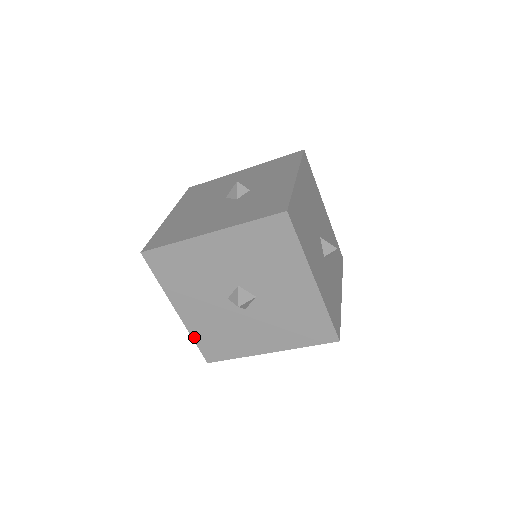
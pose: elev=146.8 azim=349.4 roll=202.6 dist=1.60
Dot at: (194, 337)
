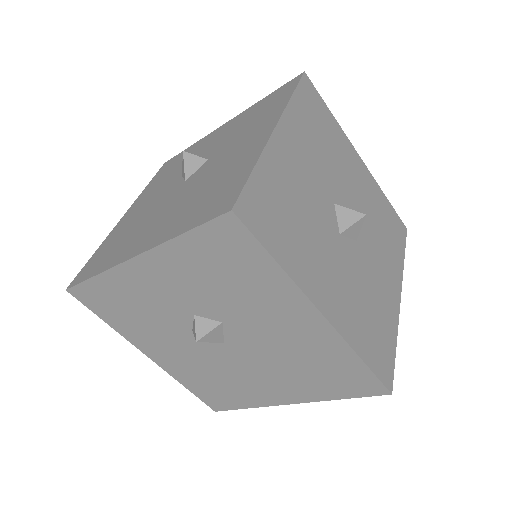
Dot at: (260, 166)
